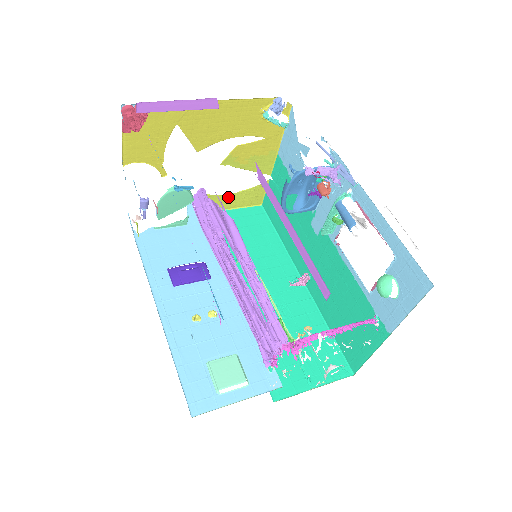
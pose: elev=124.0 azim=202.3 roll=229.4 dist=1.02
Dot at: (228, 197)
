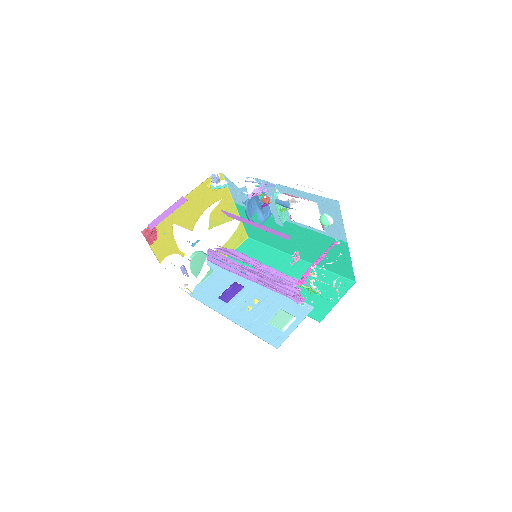
Dot at: (226, 245)
